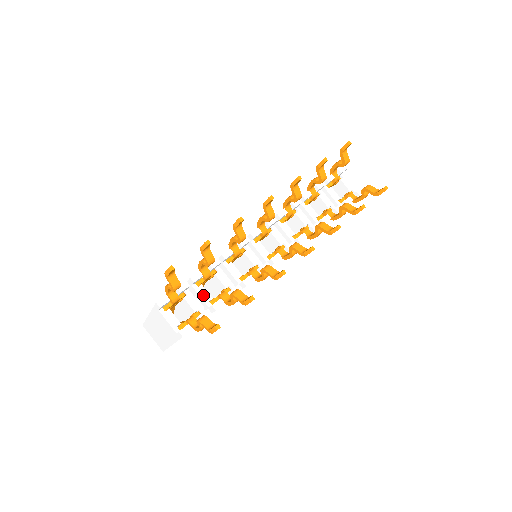
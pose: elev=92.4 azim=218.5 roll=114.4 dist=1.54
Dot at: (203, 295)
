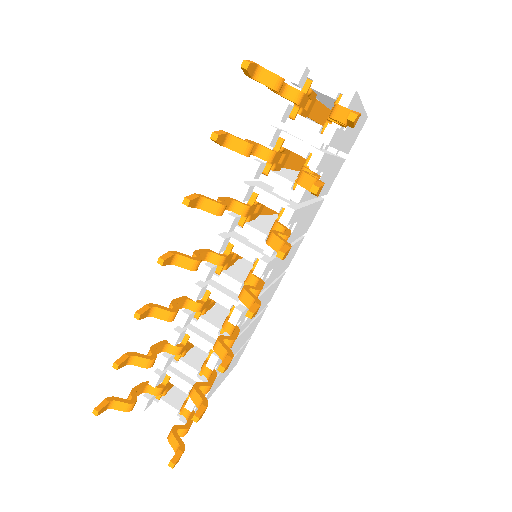
Dot at: (186, 371)
